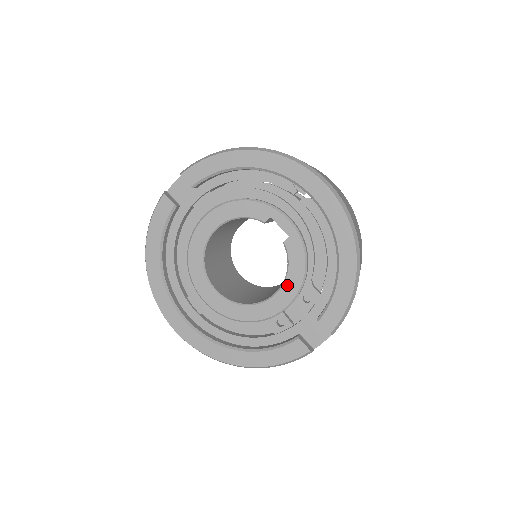
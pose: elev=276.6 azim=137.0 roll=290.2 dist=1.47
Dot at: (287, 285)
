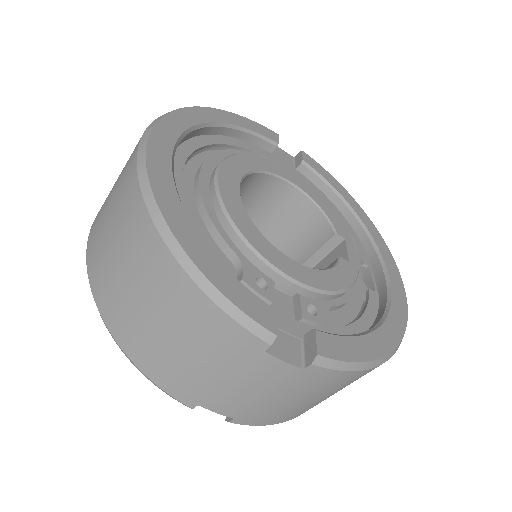
Dot at: (314, 273)
